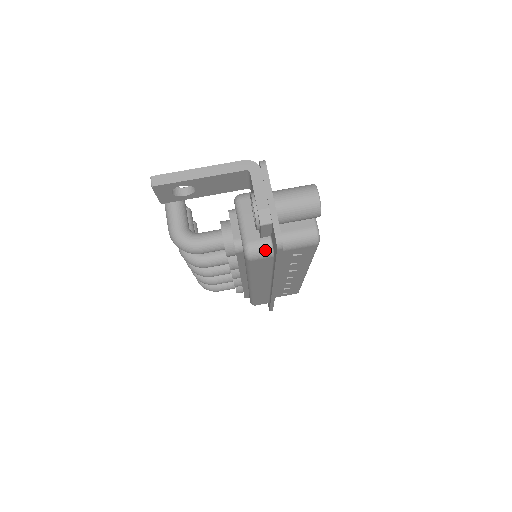
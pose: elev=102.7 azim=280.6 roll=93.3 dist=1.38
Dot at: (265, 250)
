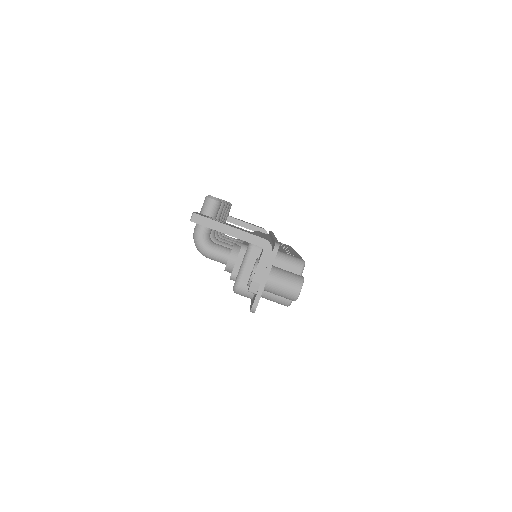
Dot at: (248, 295)
